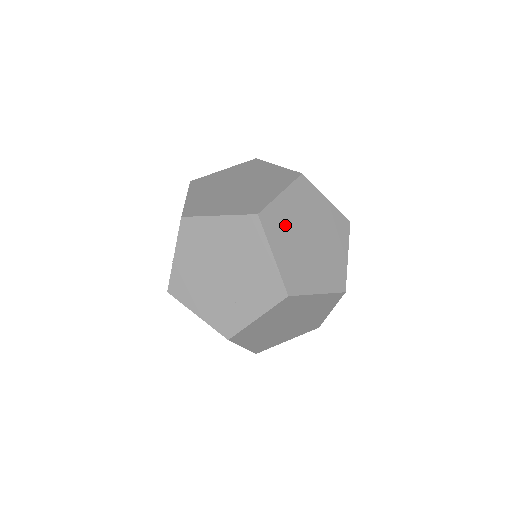
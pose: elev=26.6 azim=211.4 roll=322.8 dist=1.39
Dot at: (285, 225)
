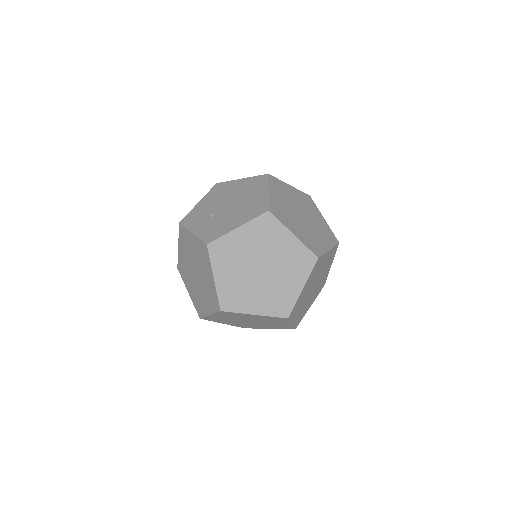
Dot at: (317, 272)
